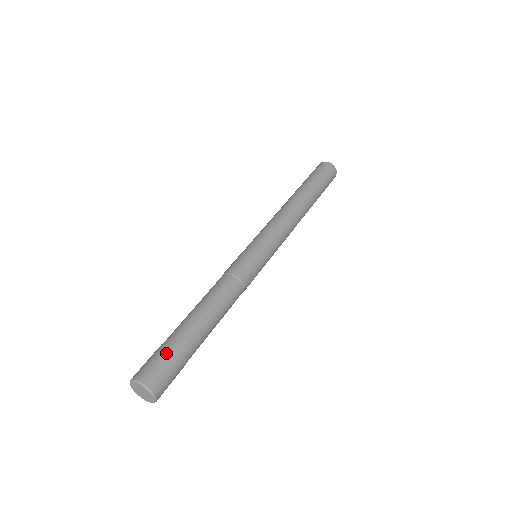
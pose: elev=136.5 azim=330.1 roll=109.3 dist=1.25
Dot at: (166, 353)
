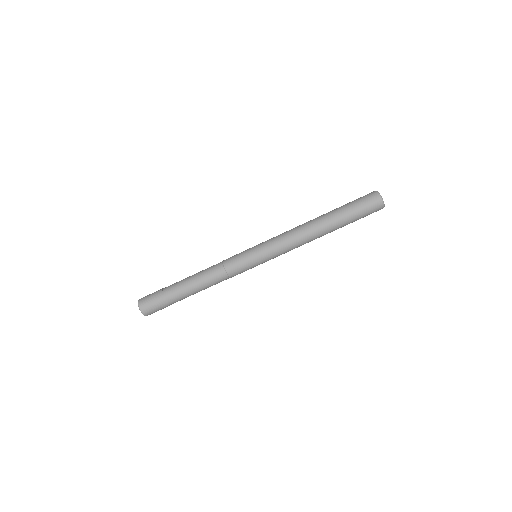
Dot at: (162, 304)
